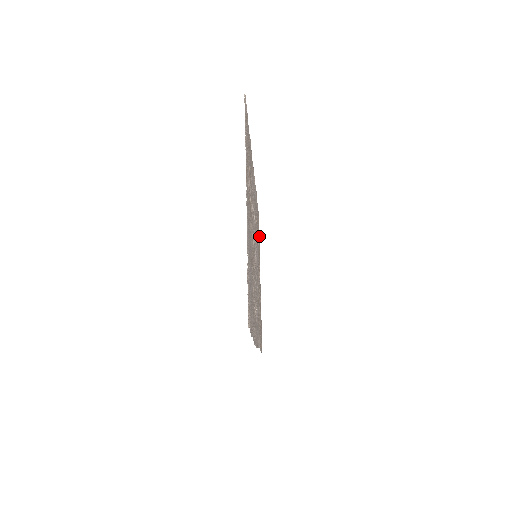
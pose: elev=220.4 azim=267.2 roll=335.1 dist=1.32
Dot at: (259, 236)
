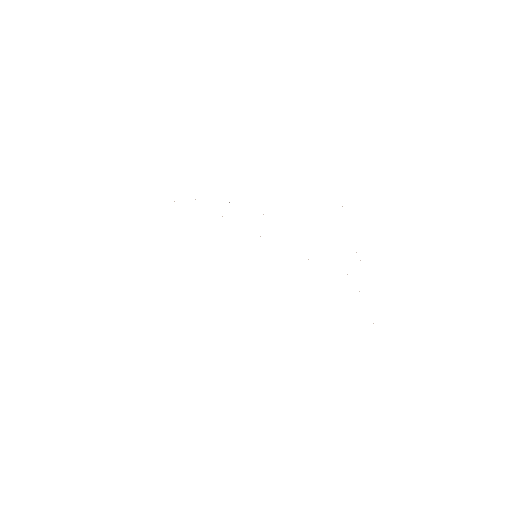
Dot at: occluded
